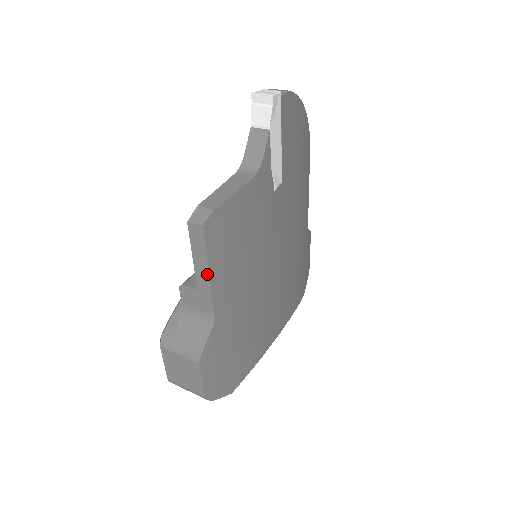
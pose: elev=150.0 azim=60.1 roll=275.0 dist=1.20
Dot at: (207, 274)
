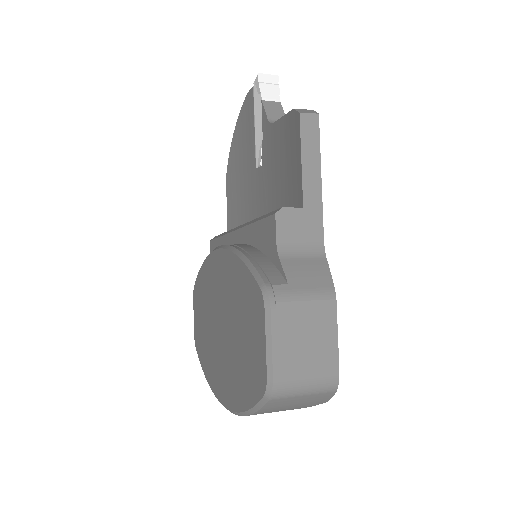
Dot at: (319, 178)
